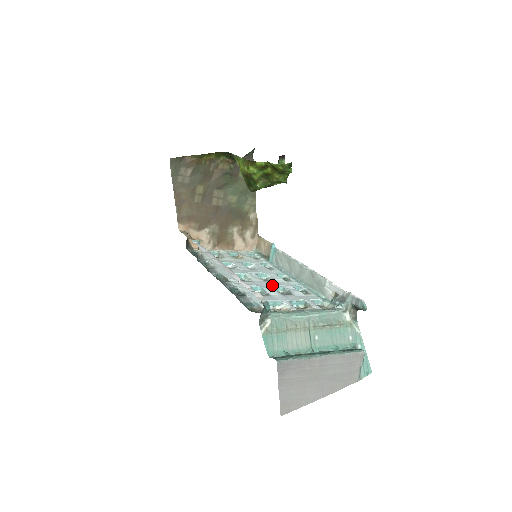
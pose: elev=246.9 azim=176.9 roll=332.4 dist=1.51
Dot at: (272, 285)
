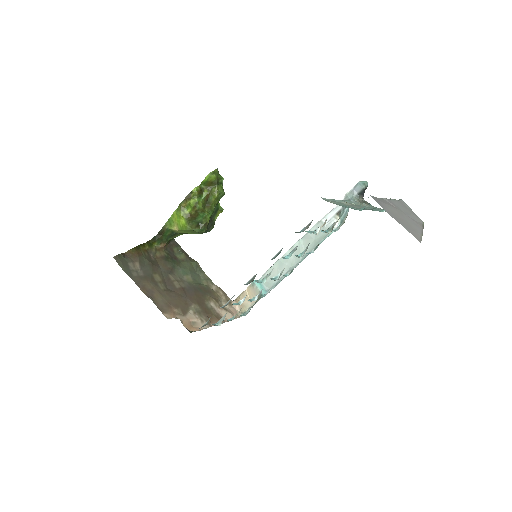
Dot at: occluded
